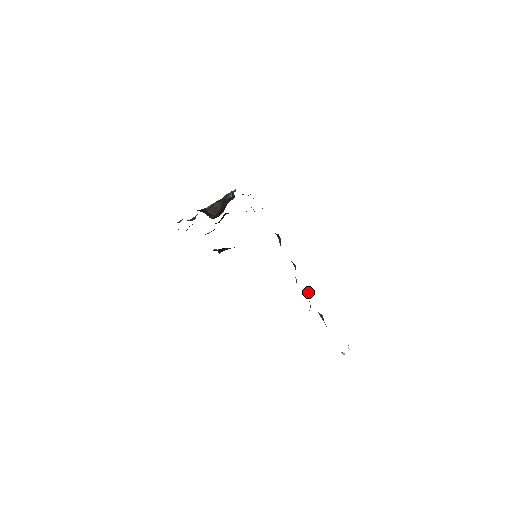
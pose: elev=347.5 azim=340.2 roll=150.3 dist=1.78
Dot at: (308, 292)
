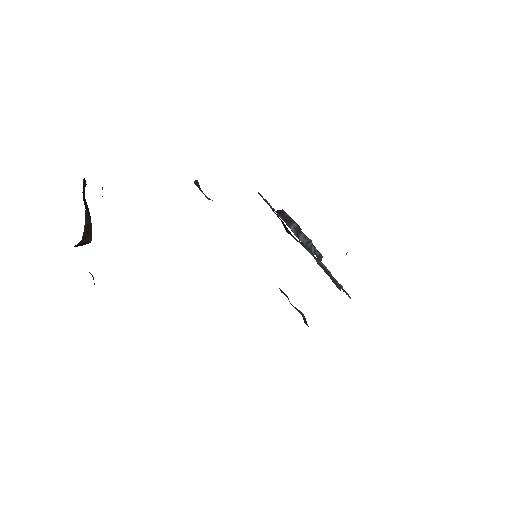
Dot at: occluded
